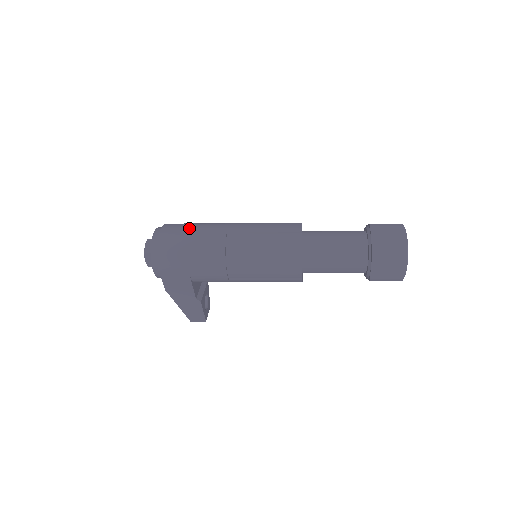
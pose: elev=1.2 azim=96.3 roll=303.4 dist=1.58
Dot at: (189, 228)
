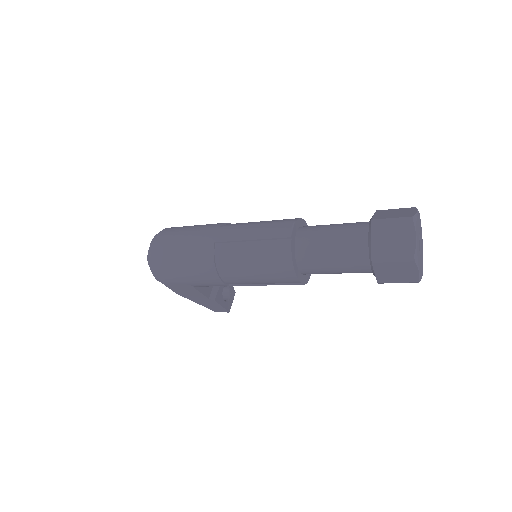
Dot at: (180, 238)
